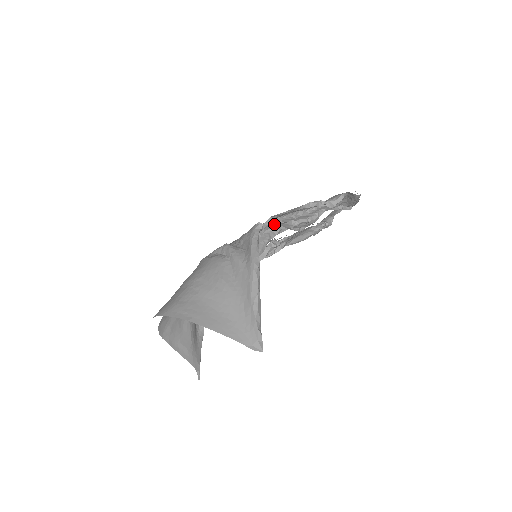
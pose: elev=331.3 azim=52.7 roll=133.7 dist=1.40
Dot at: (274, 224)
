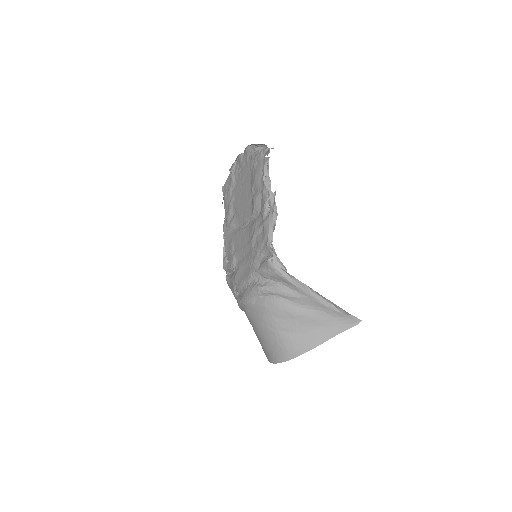
Dot at: (271, 246)
